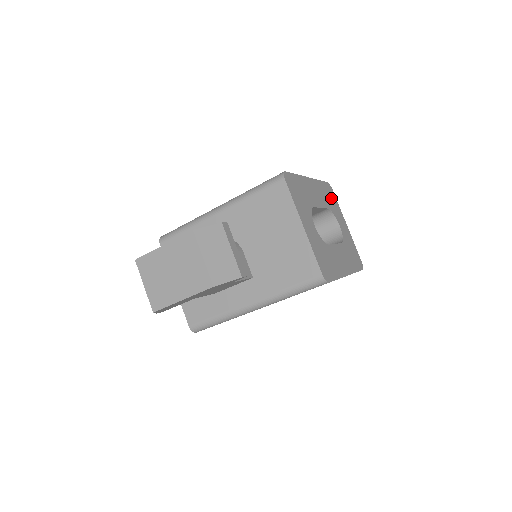
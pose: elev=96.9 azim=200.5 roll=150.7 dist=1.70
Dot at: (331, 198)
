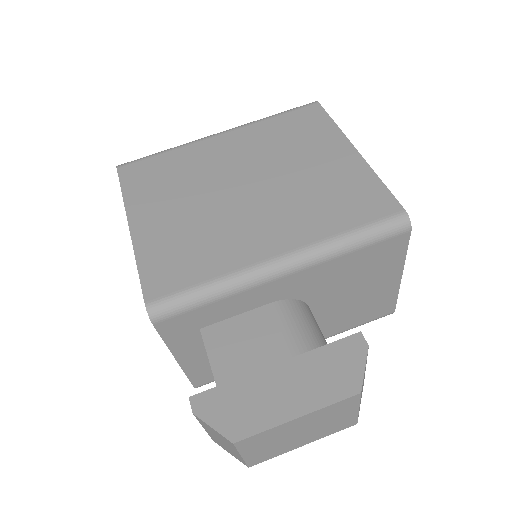
Dot at: occluded
